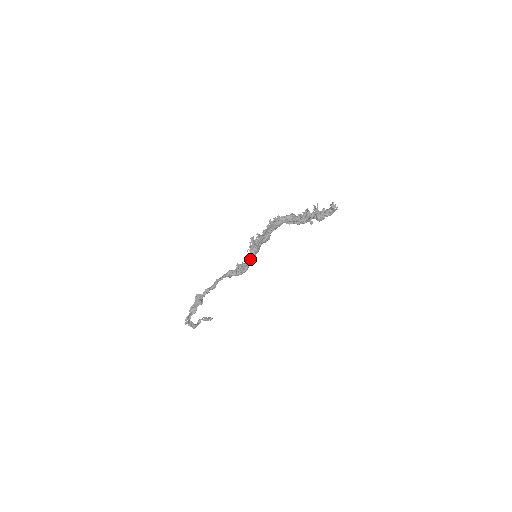
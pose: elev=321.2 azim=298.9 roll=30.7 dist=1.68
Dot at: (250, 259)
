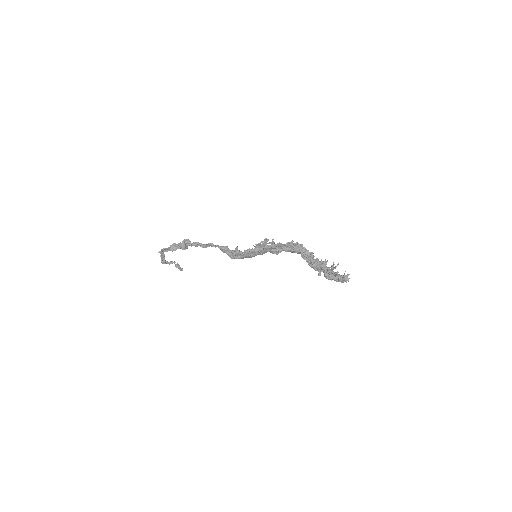
Dot at: (249, 253)
